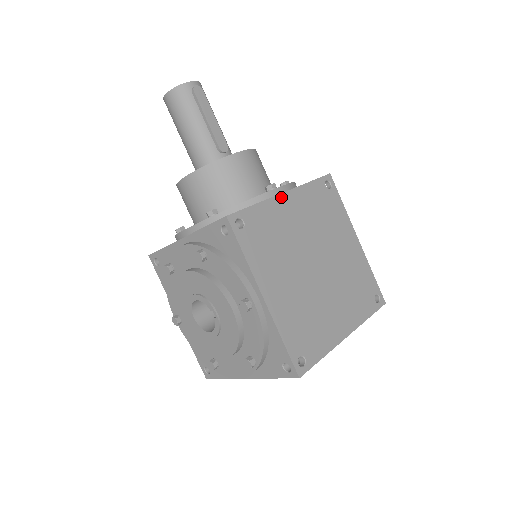
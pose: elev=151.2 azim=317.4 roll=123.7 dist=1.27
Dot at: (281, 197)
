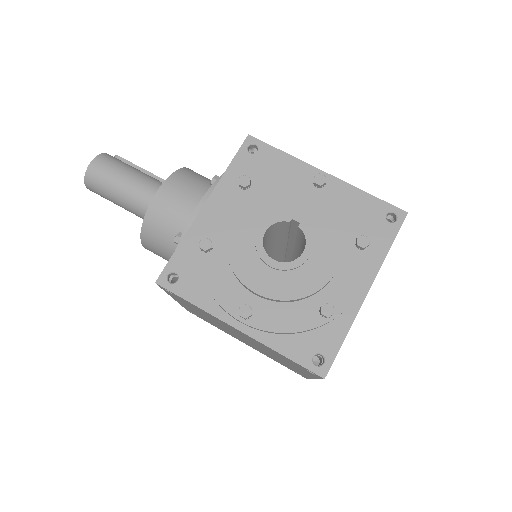
Dot at: occluded
